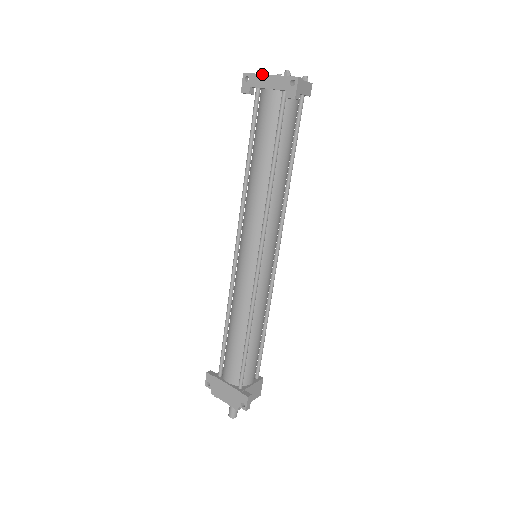
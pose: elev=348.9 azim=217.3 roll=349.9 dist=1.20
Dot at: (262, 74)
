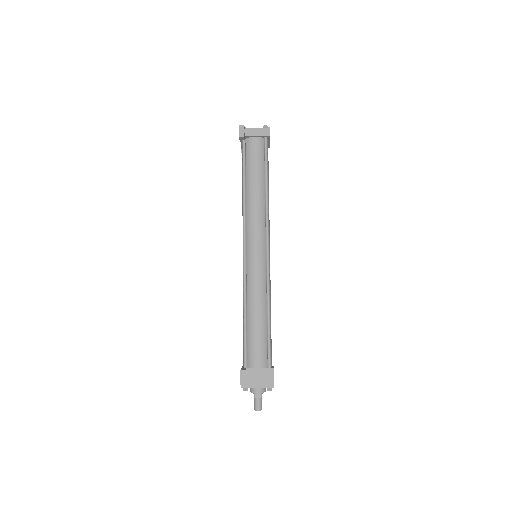
Dot at: occluded
